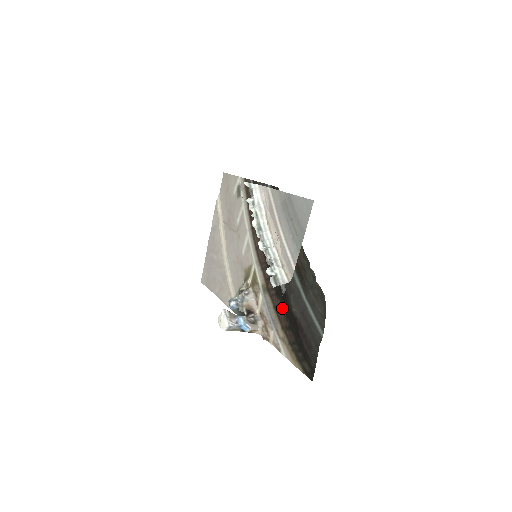
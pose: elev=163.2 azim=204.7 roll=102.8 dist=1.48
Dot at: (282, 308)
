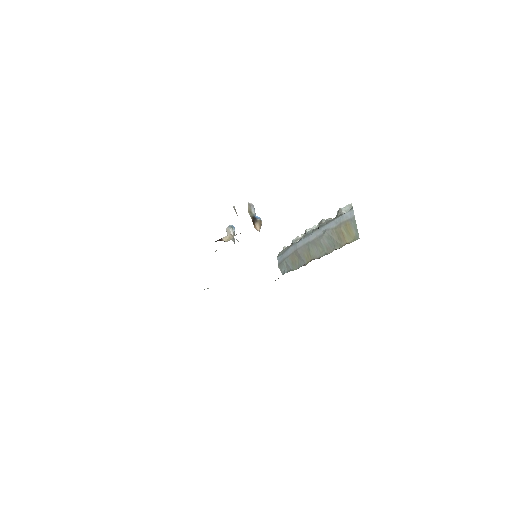
Dot at: occluded
